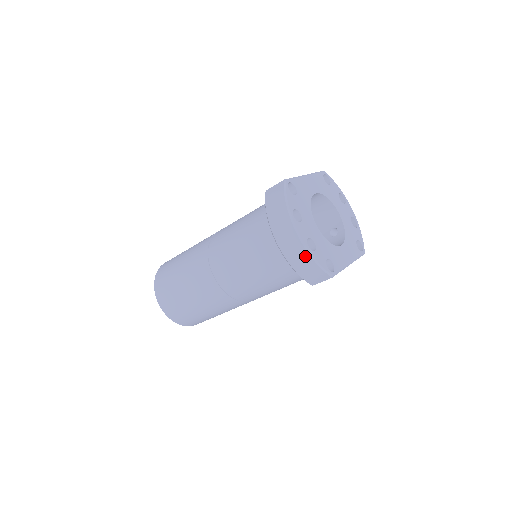
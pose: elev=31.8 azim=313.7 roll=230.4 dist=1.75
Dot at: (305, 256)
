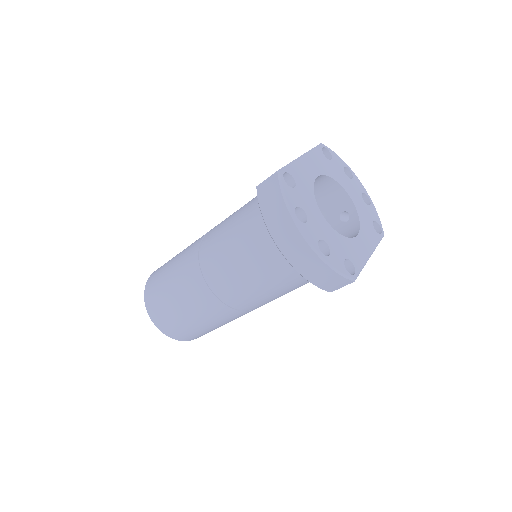
Dot at: (318, 264)
